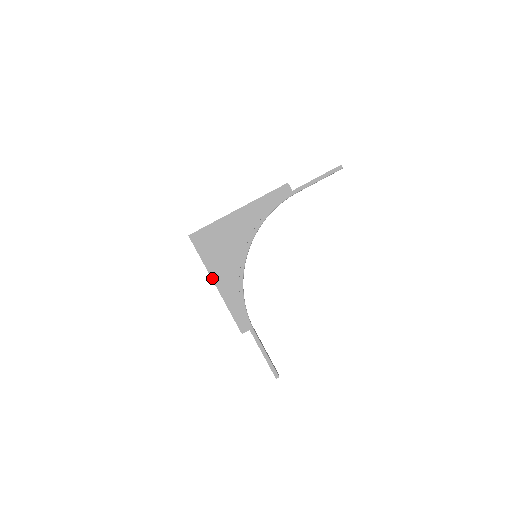
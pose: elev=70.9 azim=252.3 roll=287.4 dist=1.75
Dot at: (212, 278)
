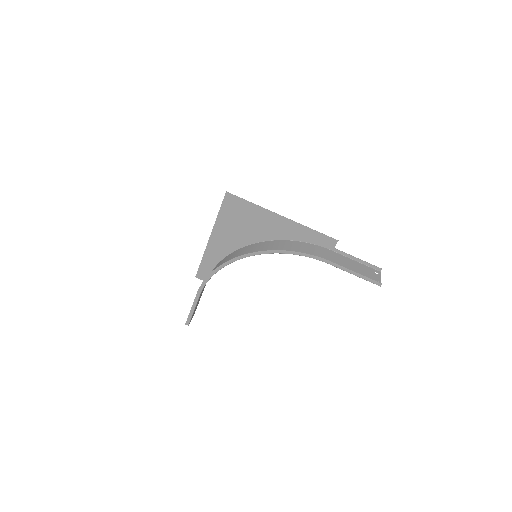
Dot at: (212, 232)
